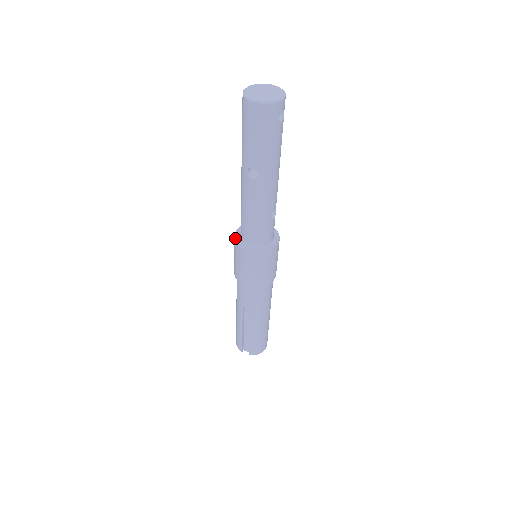
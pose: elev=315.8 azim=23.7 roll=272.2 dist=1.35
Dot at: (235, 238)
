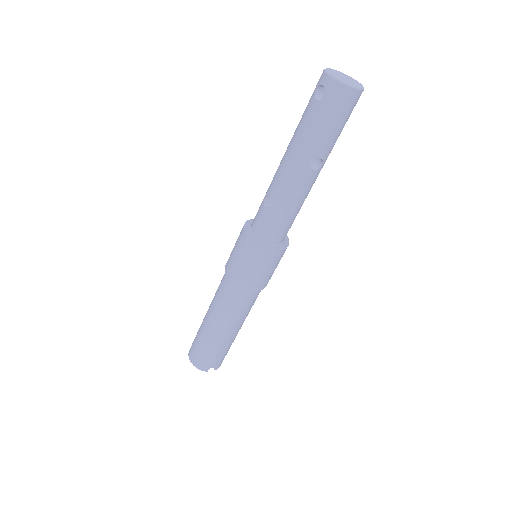
Dot at: (256, 242)
